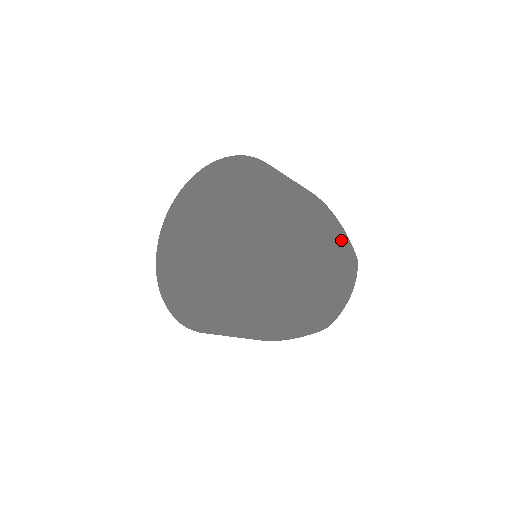
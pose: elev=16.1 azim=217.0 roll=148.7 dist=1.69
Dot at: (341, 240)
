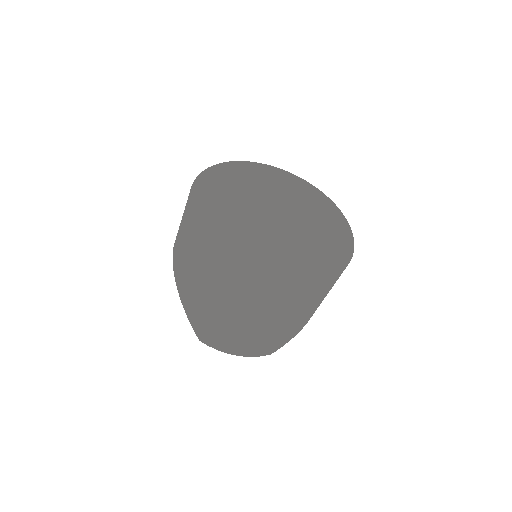
Dot at: (294, 331)
